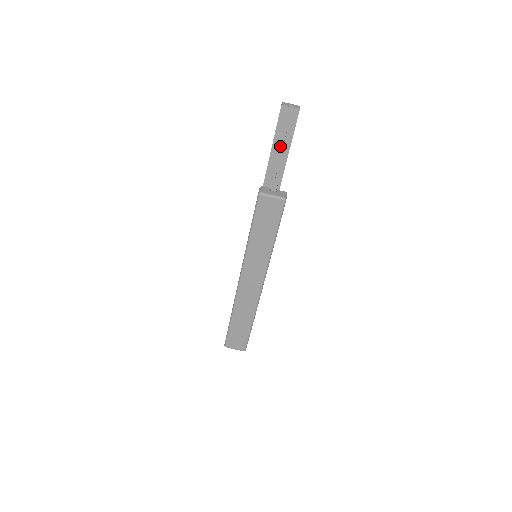
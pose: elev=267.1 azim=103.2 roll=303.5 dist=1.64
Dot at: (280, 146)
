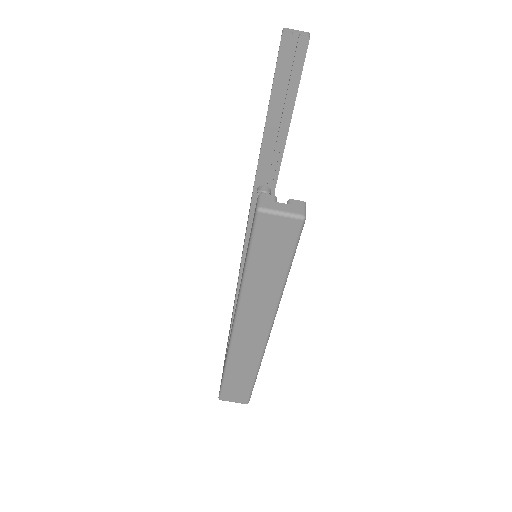
Dot at: (282, 94)
